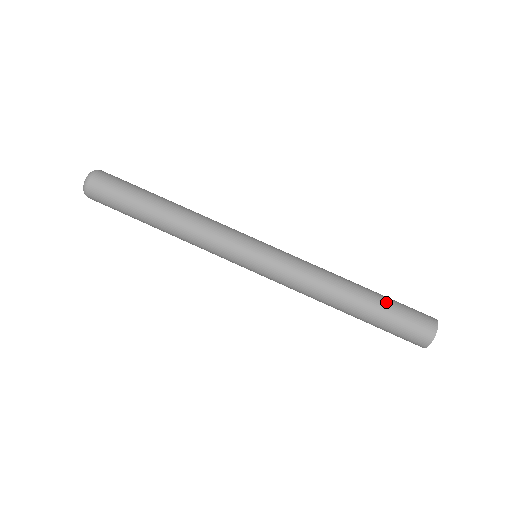
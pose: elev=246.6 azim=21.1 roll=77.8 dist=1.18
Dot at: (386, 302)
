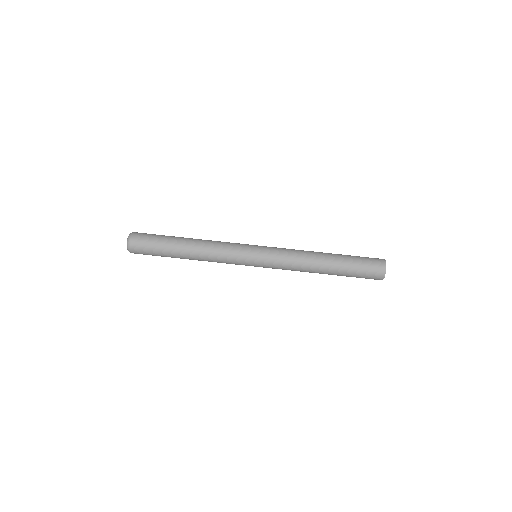
Dot at: (349, 261)
